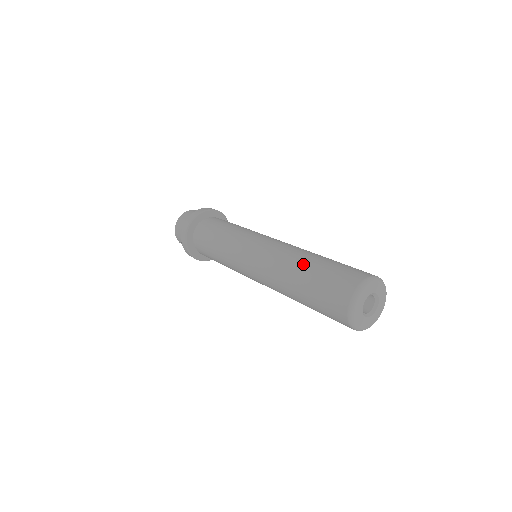
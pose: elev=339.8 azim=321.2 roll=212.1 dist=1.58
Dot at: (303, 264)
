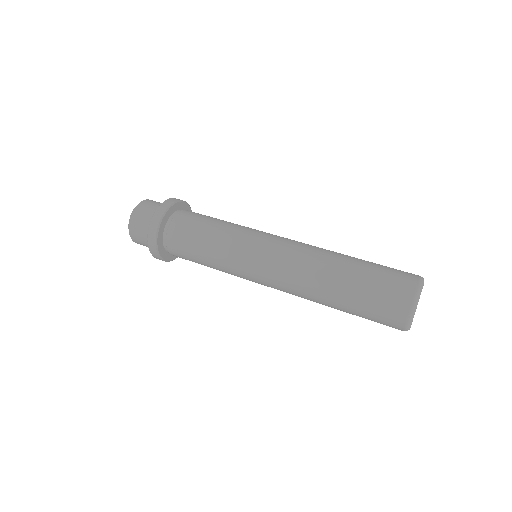
Dot at: (335, 287)
